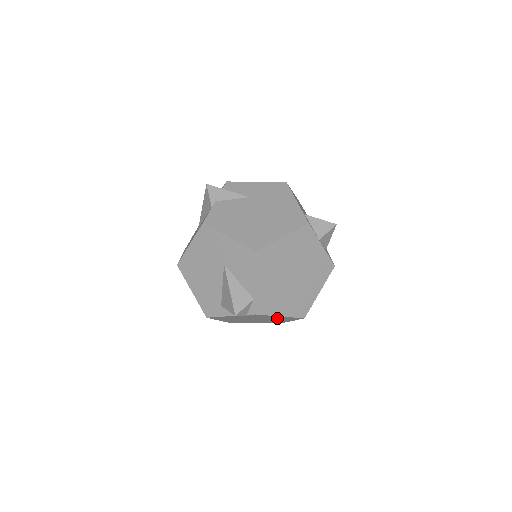
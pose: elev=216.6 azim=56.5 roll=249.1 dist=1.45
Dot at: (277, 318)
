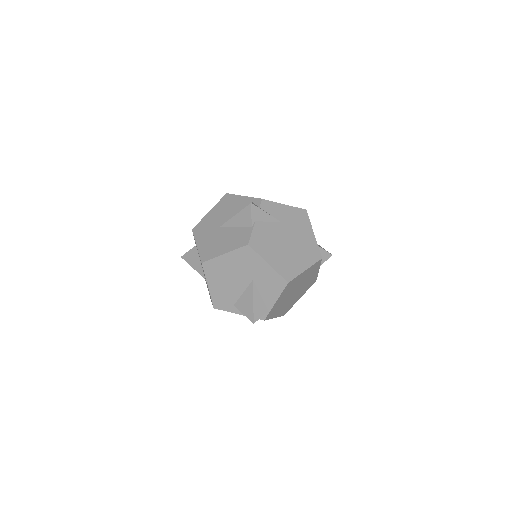
Dot at: occluded
